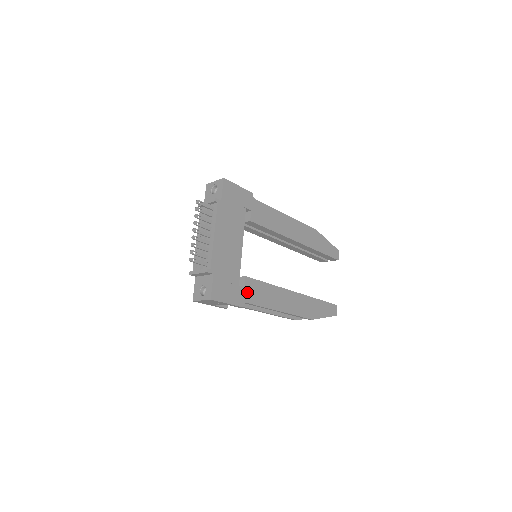
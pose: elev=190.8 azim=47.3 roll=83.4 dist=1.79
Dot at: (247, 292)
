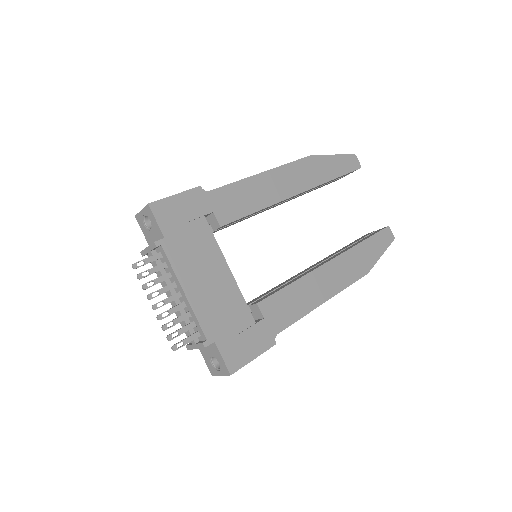
Dot at: (271, 320)
